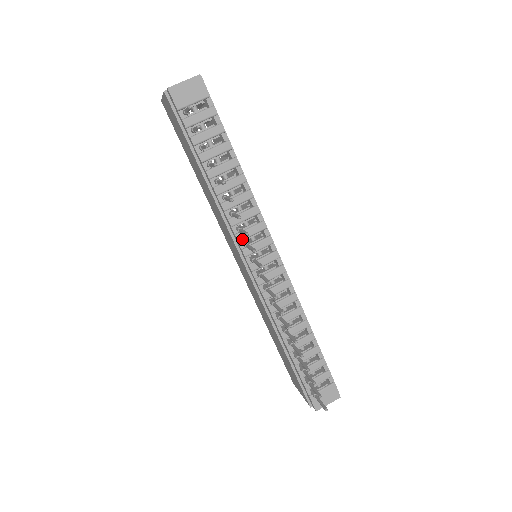
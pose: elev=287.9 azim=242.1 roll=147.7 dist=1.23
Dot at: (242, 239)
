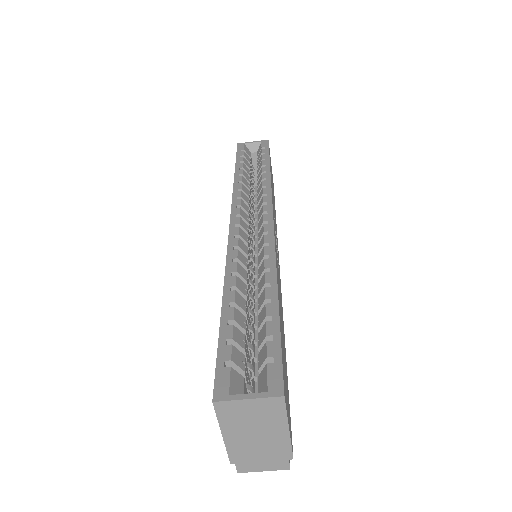
Dot at: occluded
